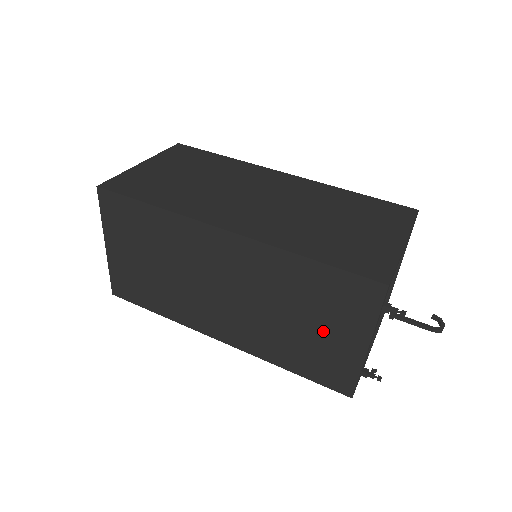
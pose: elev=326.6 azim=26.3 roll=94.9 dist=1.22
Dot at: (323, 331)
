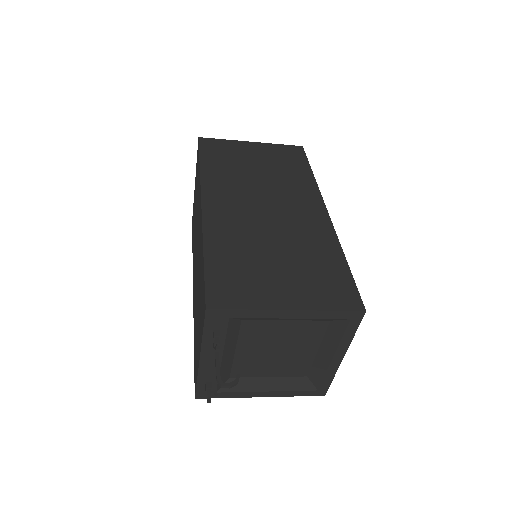
Dot at: occluded
